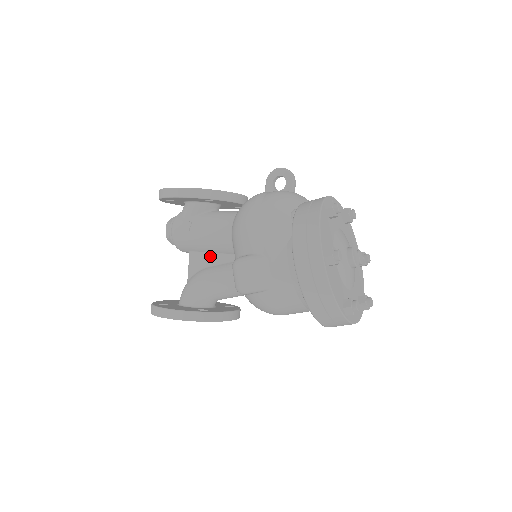
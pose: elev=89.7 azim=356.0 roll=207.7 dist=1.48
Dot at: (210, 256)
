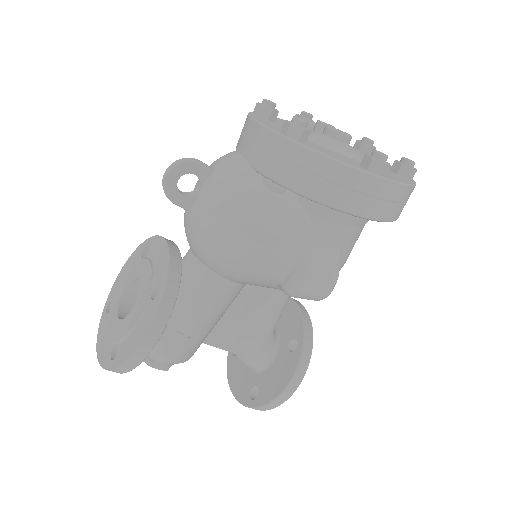
Dot at: (226, 317)
